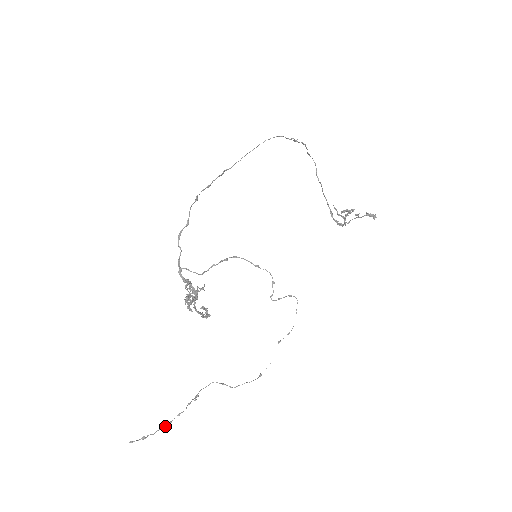
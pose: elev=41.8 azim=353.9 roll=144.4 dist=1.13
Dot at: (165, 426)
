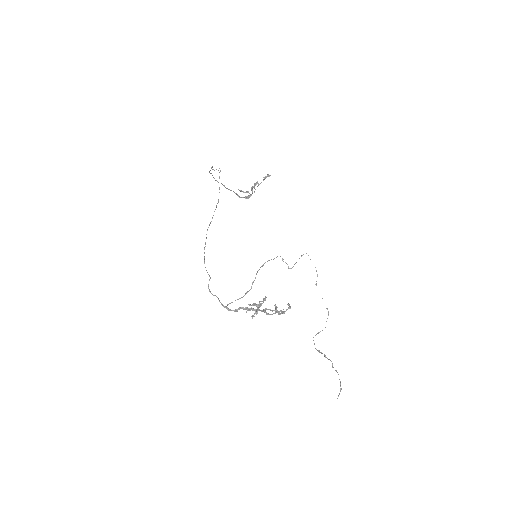
Dot at: (338, 374)
